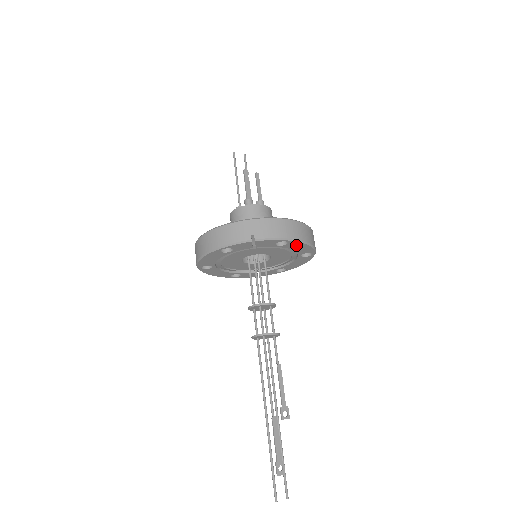
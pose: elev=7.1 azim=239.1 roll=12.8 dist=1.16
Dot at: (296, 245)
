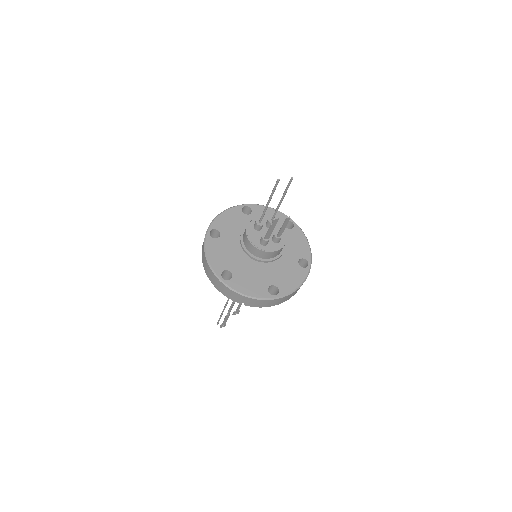
Dot at: occluded
